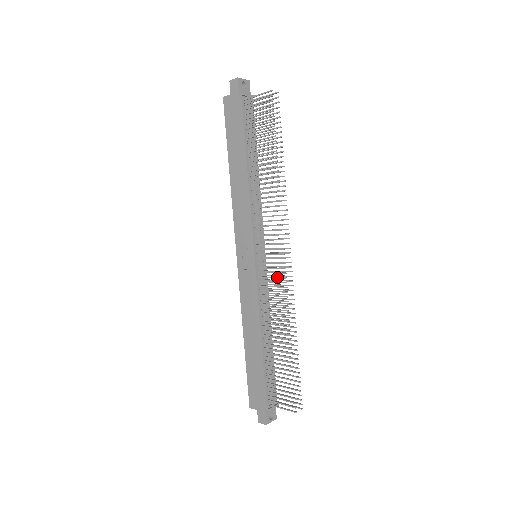
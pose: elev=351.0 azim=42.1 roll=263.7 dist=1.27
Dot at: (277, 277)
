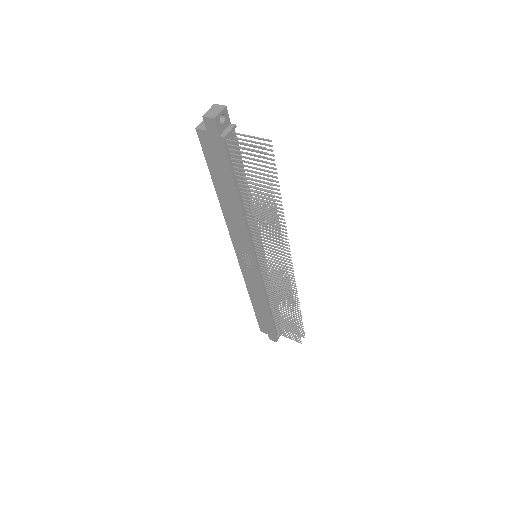
Dot at: (281, 280)
